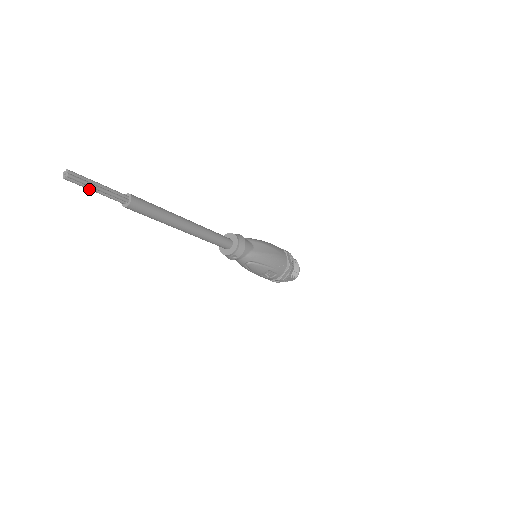
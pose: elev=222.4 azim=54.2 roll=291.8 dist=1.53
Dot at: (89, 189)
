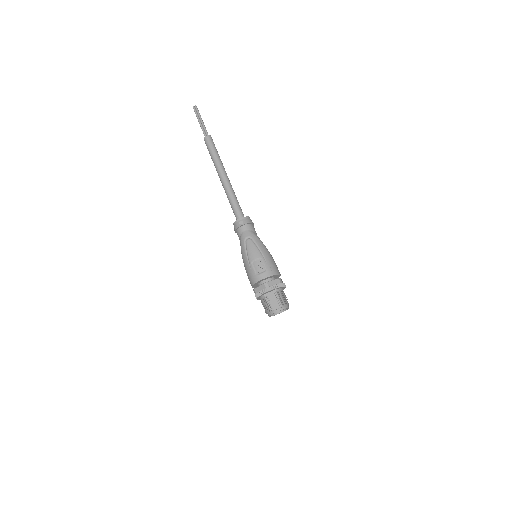
Dot at: (198, 118)
